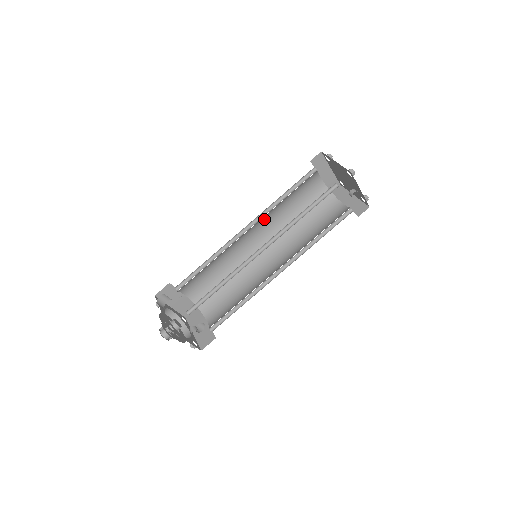
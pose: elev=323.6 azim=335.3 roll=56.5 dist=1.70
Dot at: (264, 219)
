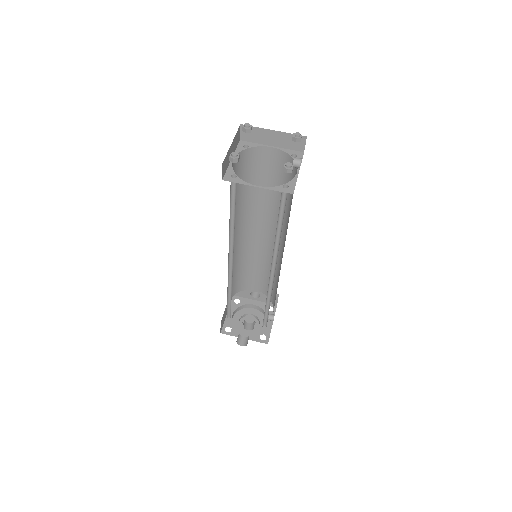
Dot at: occluded
